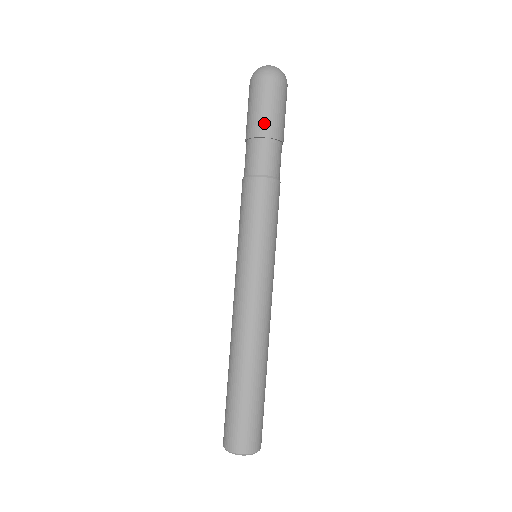
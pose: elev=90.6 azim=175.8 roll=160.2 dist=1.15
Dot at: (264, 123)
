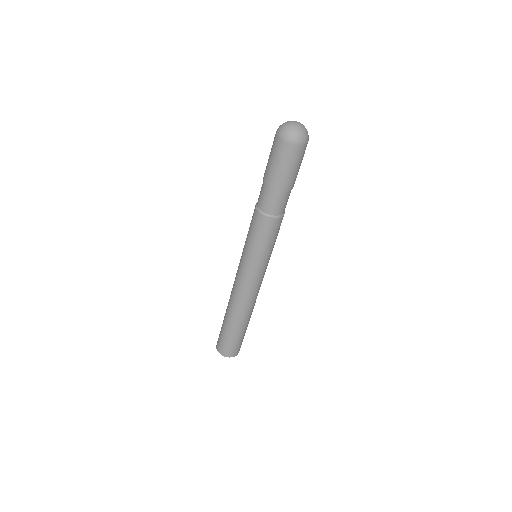
Dot at: (273, 176)
